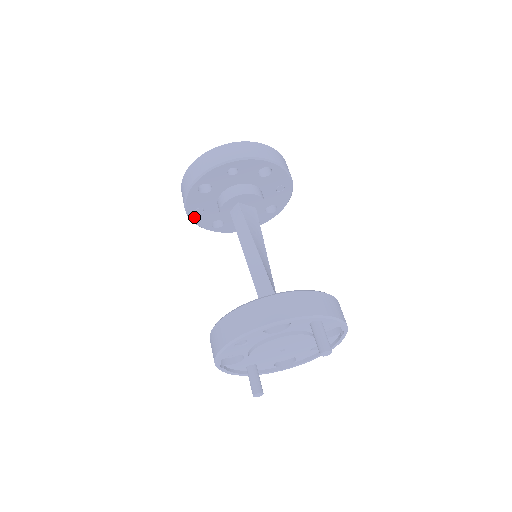
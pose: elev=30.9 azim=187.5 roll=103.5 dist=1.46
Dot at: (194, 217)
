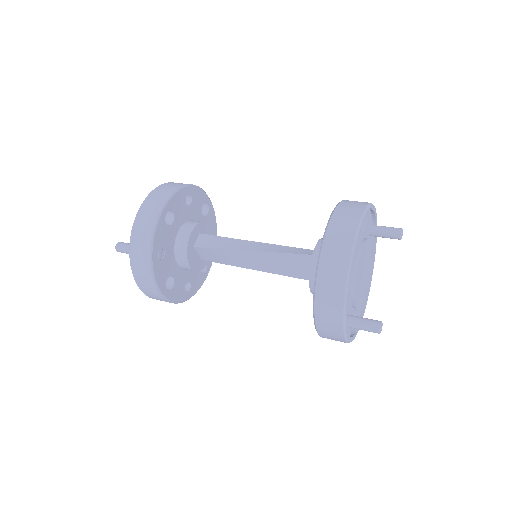
Dot at: (155, 266)
